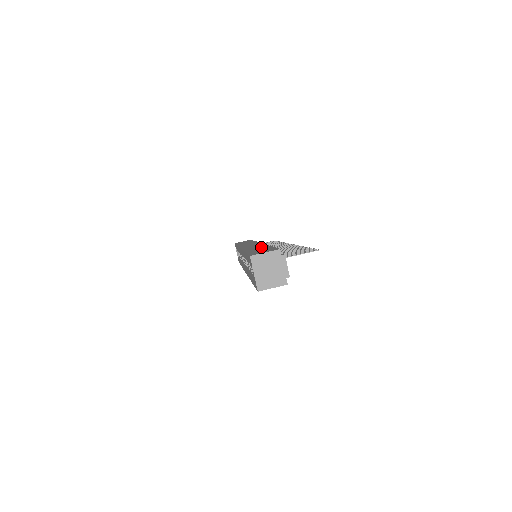
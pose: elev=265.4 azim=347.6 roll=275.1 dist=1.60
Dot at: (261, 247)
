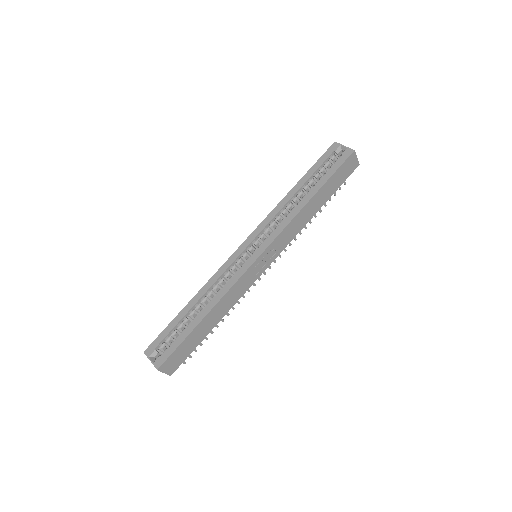
Dot at: occluded
